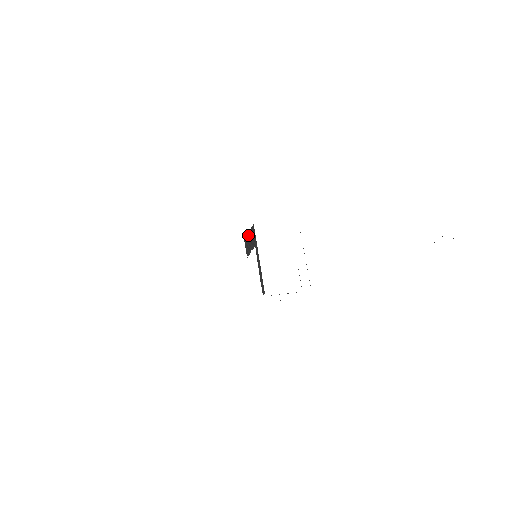
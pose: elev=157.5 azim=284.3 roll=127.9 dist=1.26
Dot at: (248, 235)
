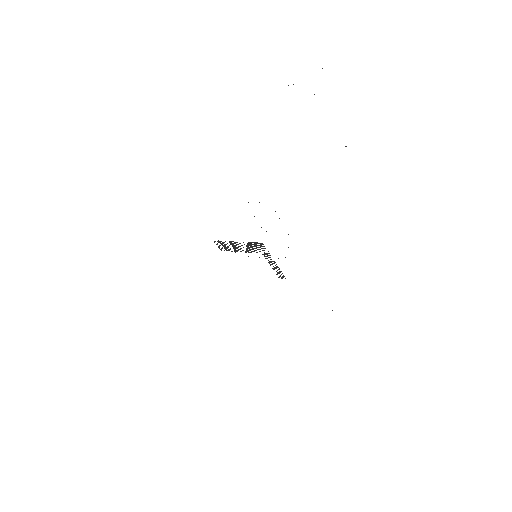
Dot at: (235, 243)
